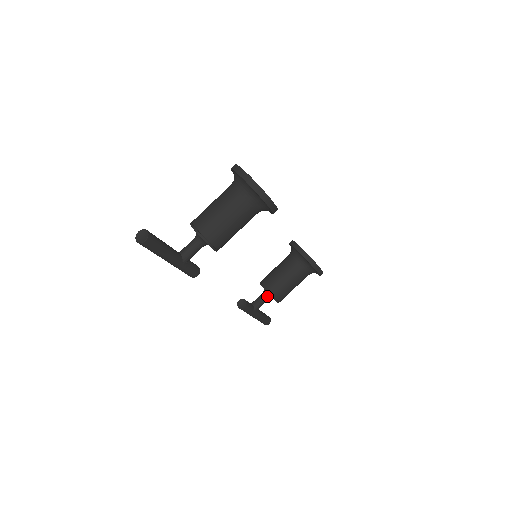
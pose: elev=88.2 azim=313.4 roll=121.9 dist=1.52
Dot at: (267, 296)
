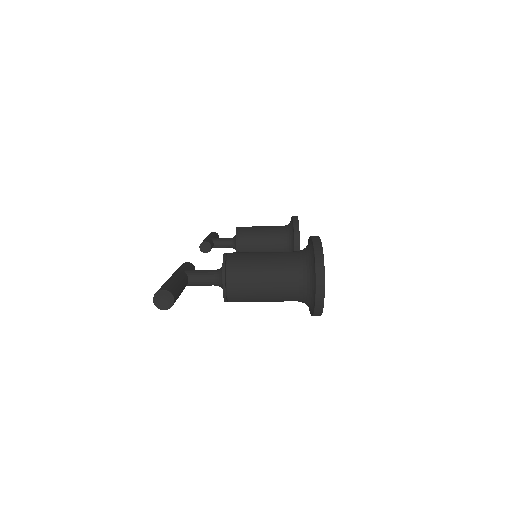
Dot at: (233, 247)
